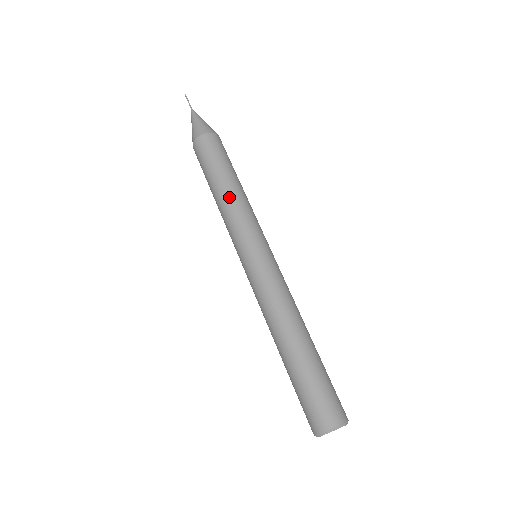
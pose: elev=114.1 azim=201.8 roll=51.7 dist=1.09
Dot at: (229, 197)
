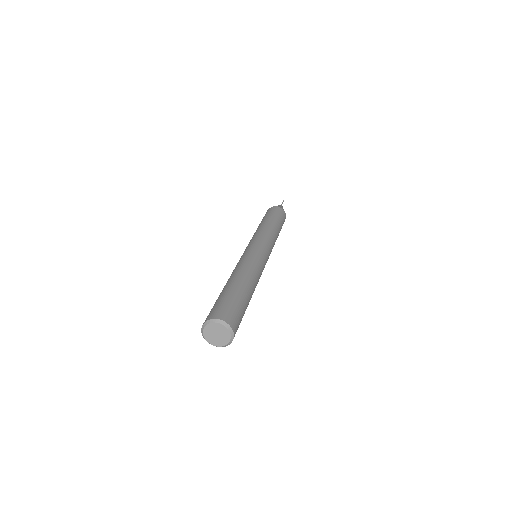
Dot at: occluded
